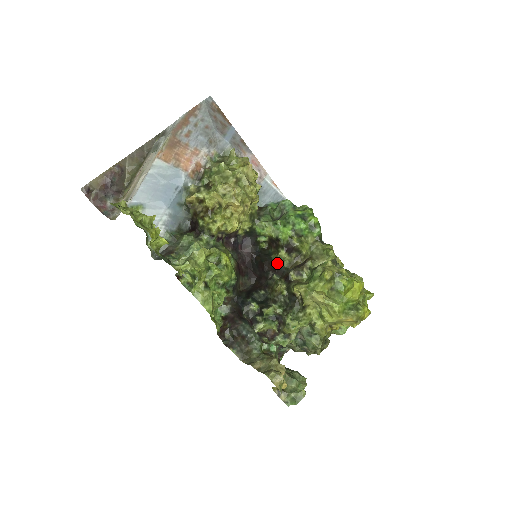
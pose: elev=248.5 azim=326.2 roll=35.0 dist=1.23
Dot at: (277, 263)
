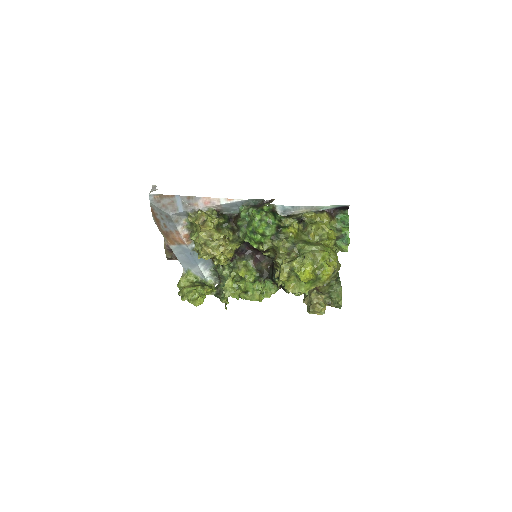
Dot at: (268, 256)
